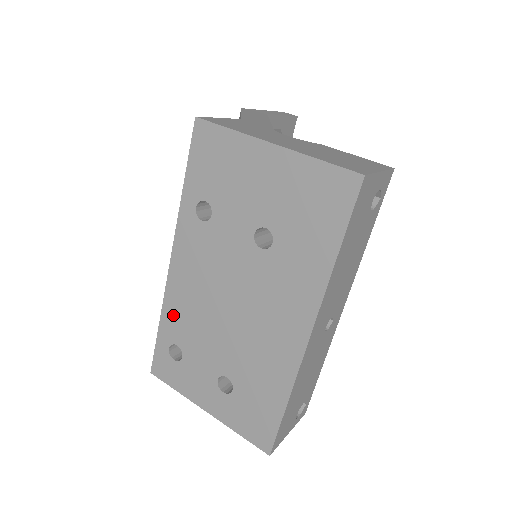
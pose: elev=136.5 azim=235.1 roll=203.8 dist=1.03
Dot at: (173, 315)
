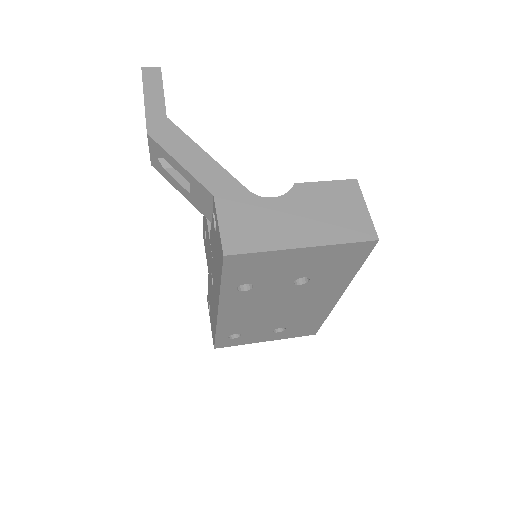
Dot at: (228, 327)
